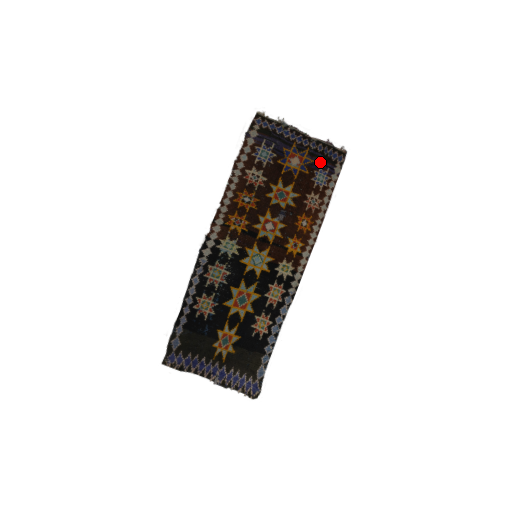
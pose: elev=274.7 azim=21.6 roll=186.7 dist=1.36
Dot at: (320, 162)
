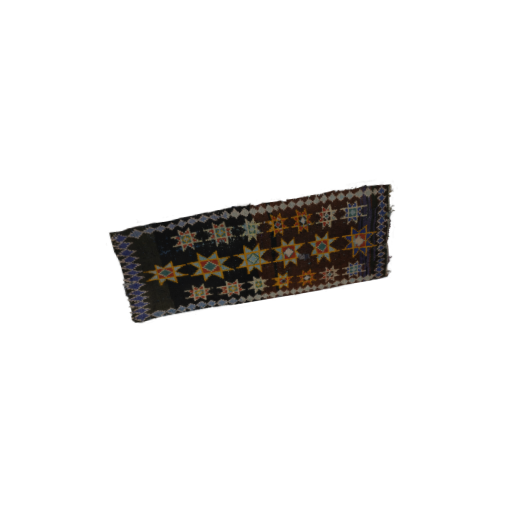
Dot at: (368, 261)
